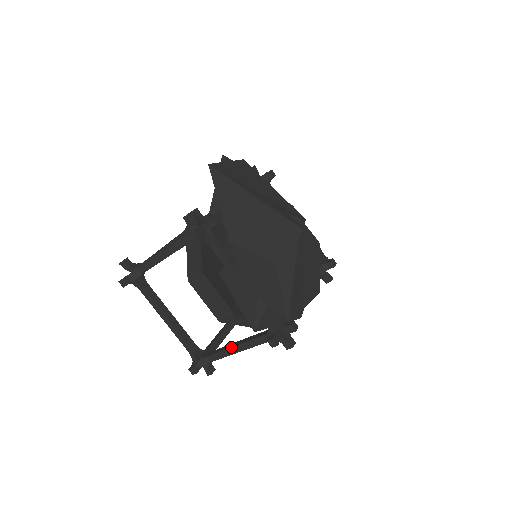
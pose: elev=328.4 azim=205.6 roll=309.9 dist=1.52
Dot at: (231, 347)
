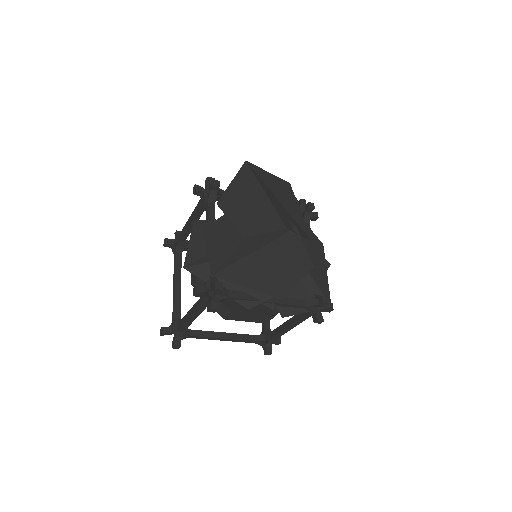
Dot at: (188, 312)
